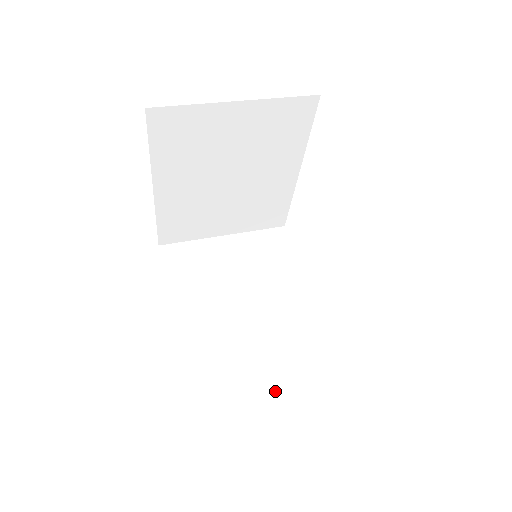
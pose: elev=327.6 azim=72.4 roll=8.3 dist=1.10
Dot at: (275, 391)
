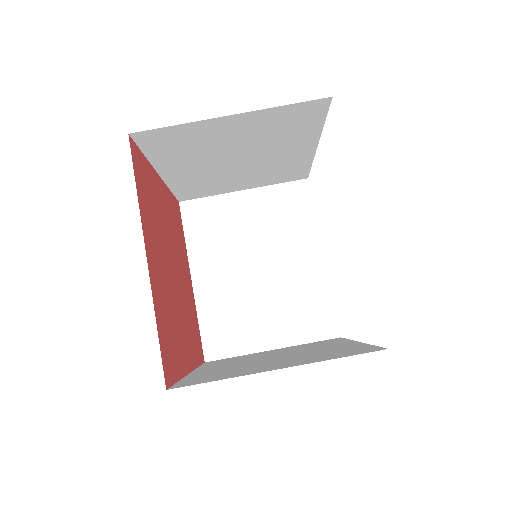
Dot at: (246, 190)
